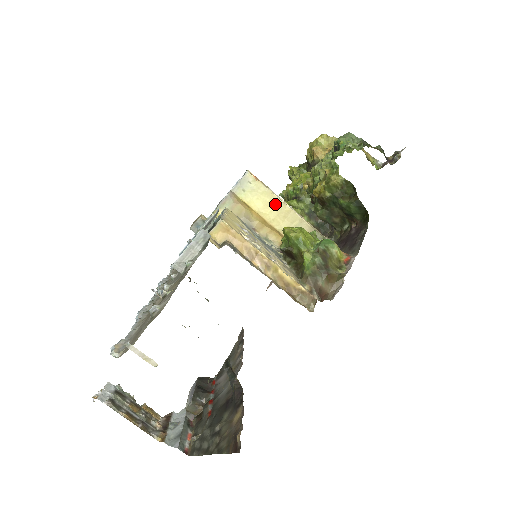
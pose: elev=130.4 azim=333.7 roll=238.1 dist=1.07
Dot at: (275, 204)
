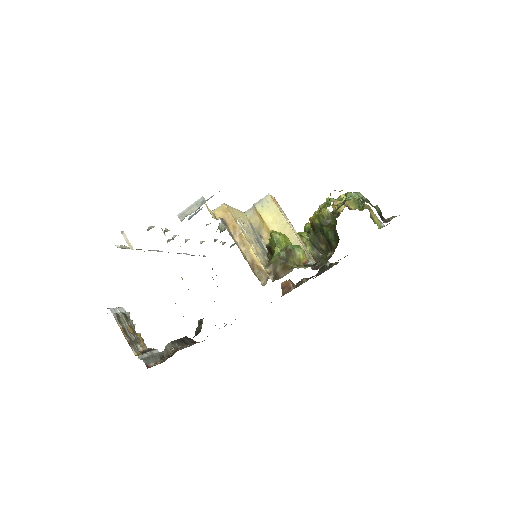
Dot at: (281, 222)
